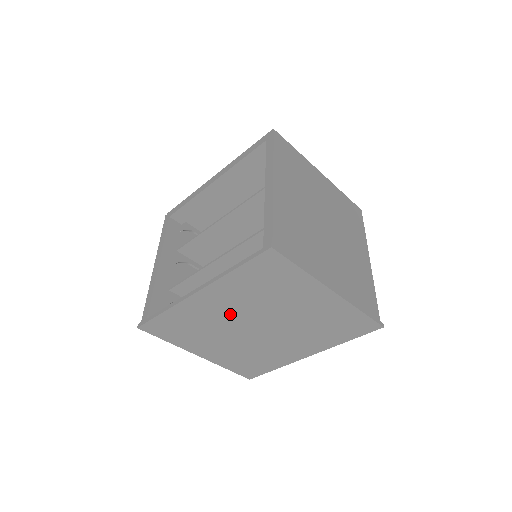
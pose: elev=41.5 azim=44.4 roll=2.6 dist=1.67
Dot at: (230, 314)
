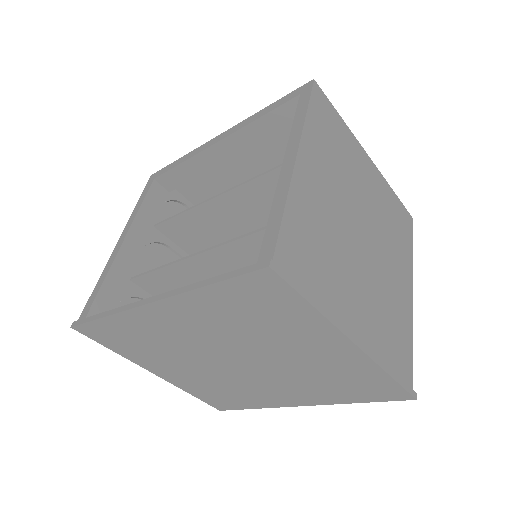
Dot at: (198, 339)
